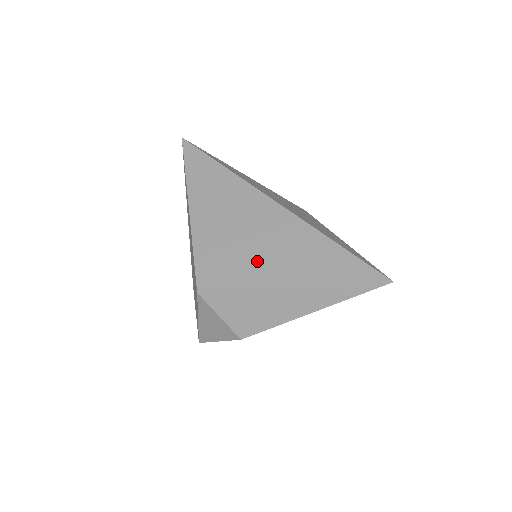
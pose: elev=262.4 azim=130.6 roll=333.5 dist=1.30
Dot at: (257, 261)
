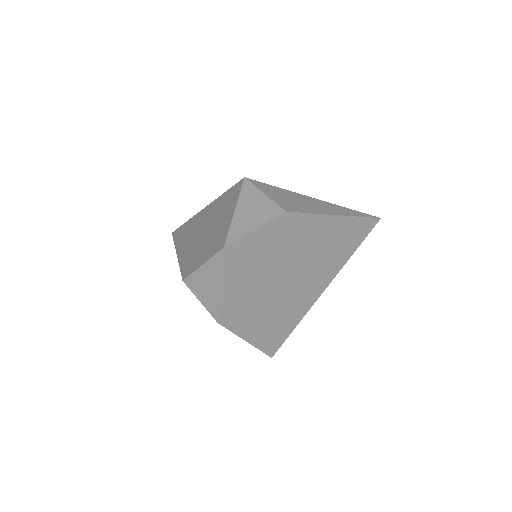
Dot at: occluded
